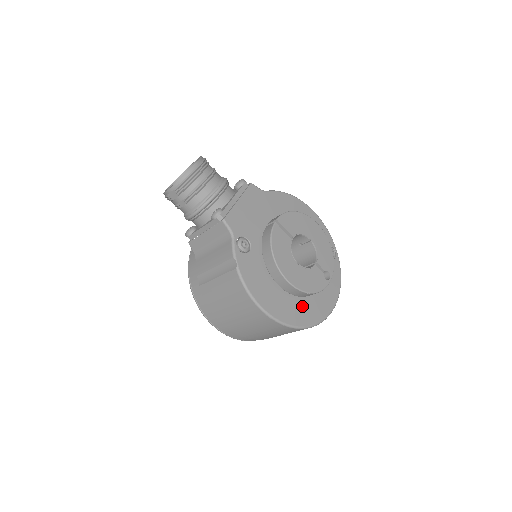
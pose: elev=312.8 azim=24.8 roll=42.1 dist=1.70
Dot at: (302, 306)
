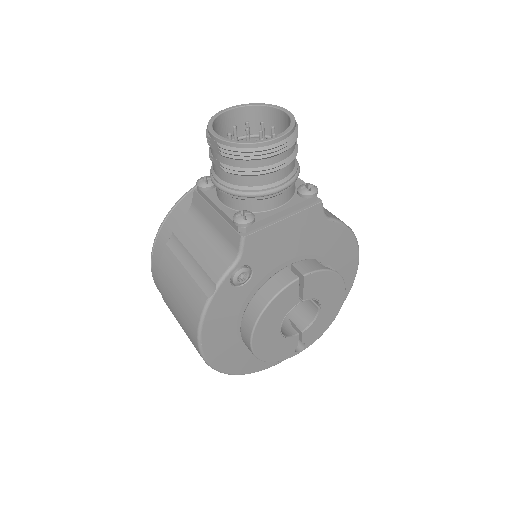
Dot at: (248, 355)
